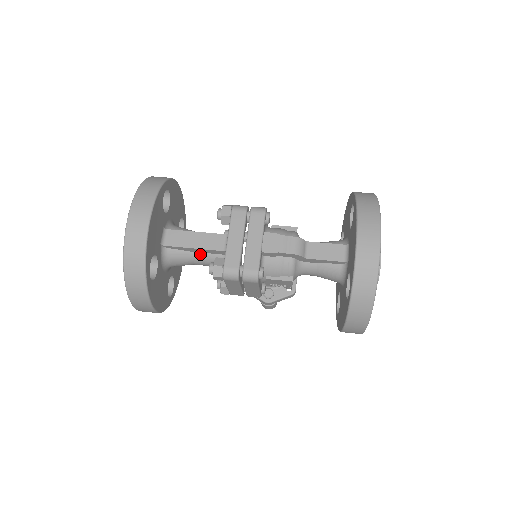
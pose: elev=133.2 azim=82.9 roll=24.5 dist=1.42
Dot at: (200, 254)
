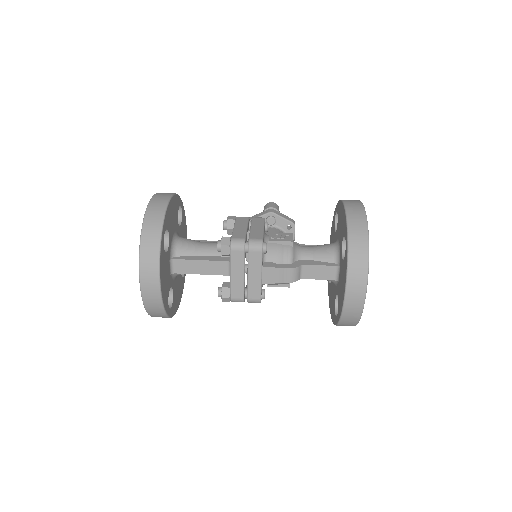
Dot at: occluded
